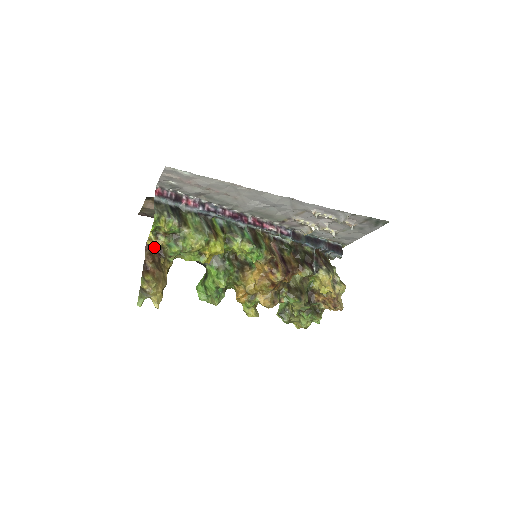
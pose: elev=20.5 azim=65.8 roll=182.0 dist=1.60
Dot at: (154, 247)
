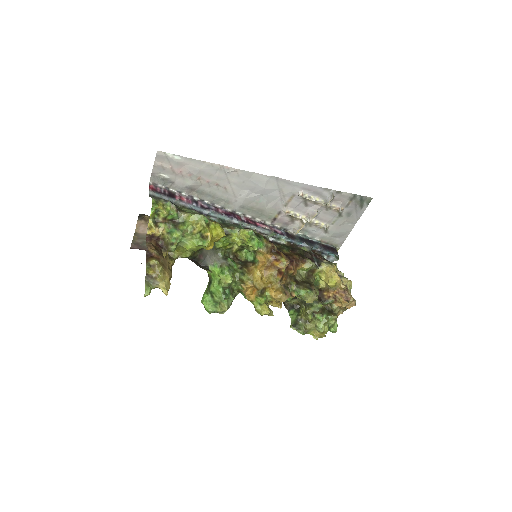
Dot at: (154, 239)
